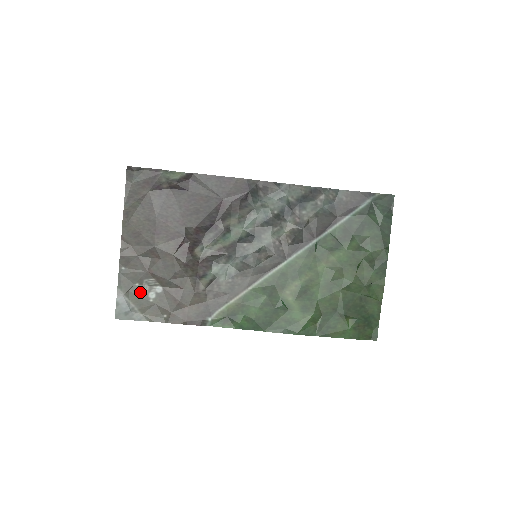
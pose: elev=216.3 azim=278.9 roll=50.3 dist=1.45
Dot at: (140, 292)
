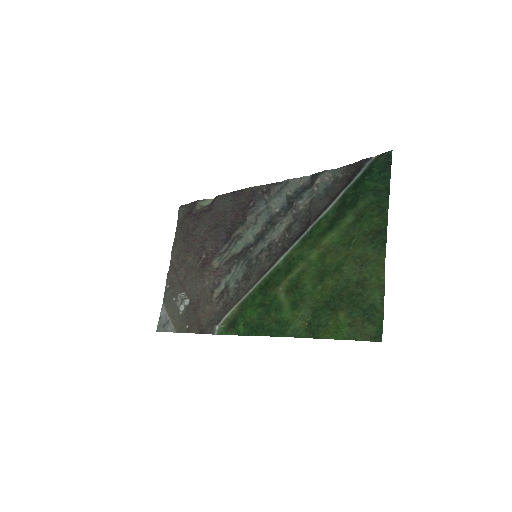
Dot at: (175, 306)
